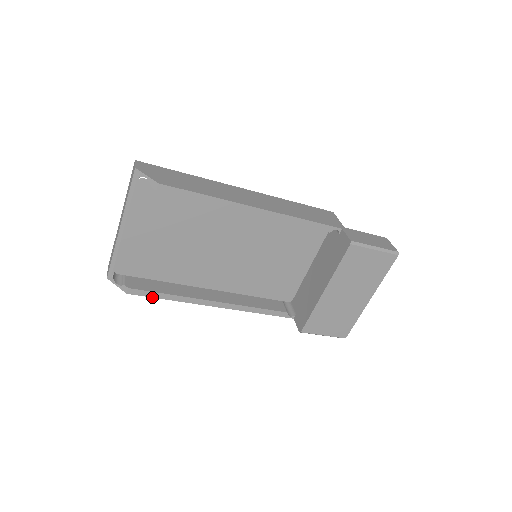
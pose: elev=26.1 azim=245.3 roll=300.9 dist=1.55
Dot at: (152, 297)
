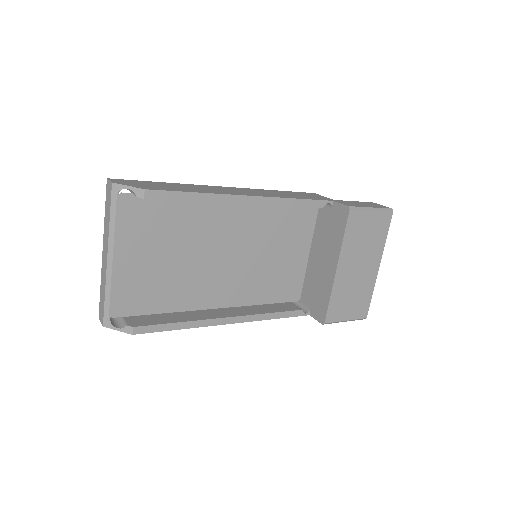
Dot at: (161, 331)
